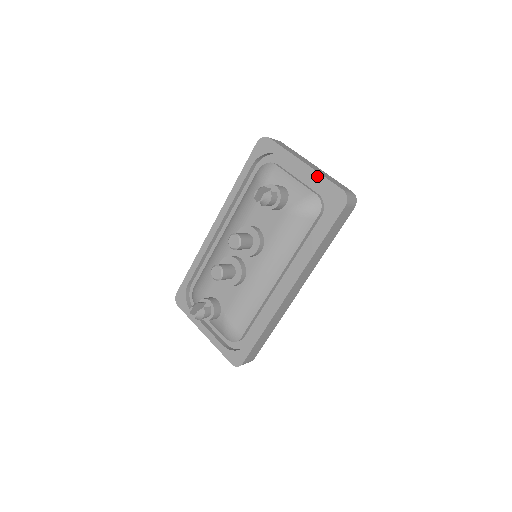
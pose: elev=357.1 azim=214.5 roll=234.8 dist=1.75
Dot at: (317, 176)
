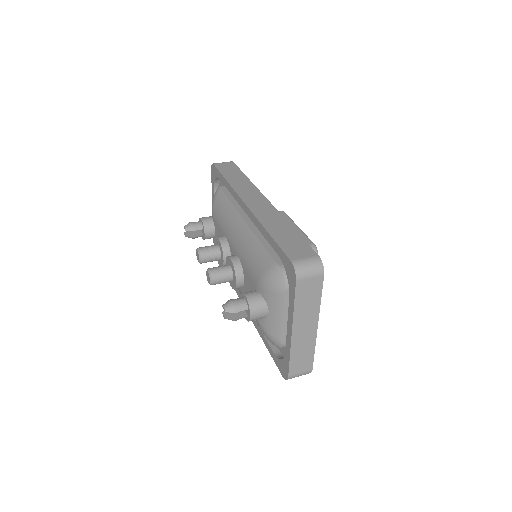
Dot at: (288, 348)
